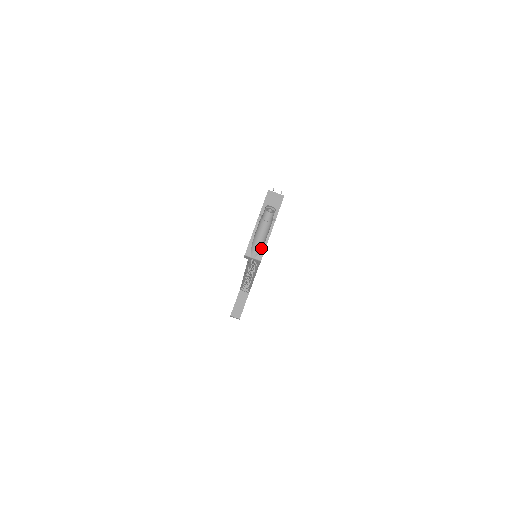
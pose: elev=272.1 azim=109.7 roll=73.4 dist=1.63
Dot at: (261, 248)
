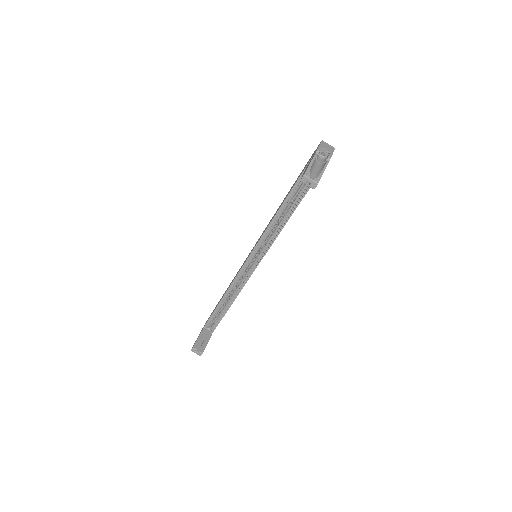
Dot at: (318, 175)
